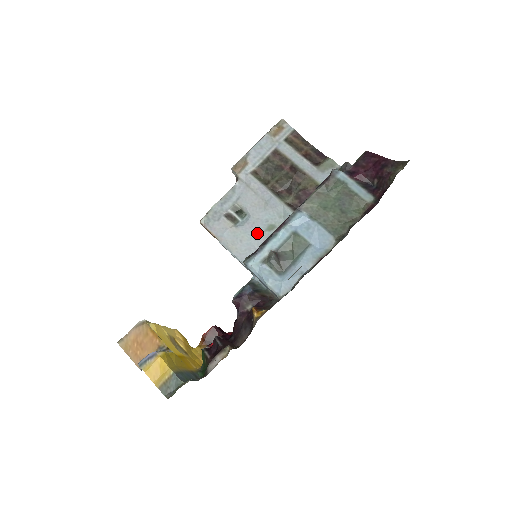
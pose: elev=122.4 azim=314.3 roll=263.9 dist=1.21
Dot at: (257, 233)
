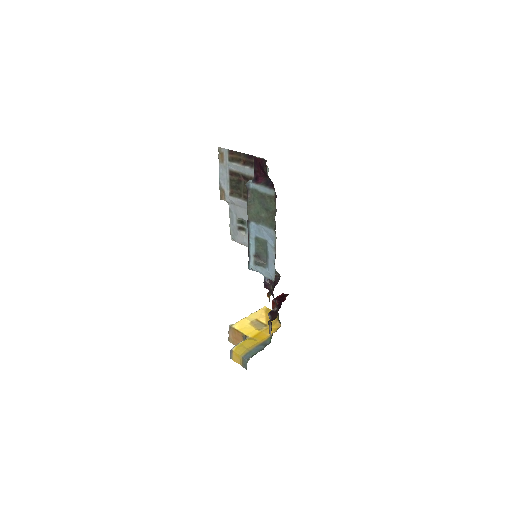
Dot at: occluded
